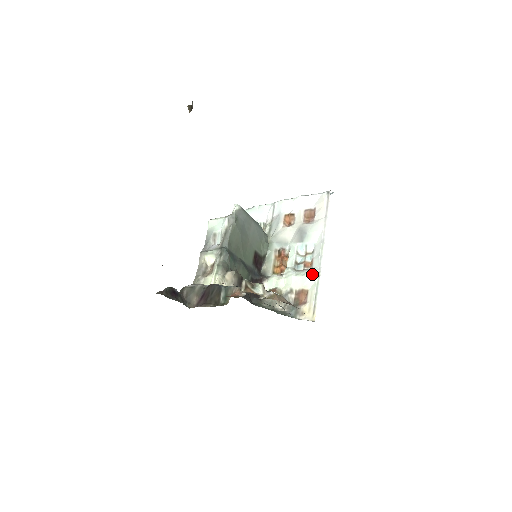
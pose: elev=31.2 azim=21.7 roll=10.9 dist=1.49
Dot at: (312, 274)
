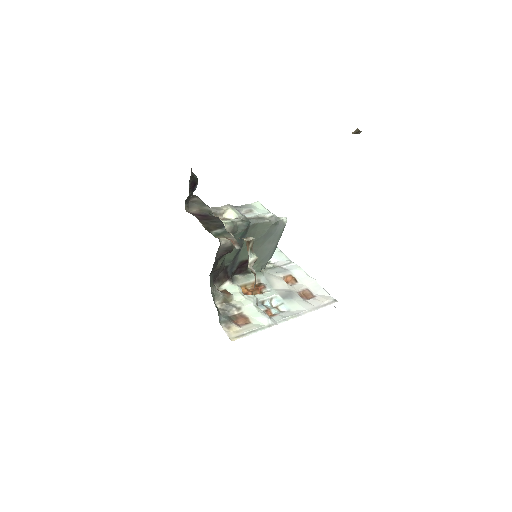
Dot at: (267, 319)
